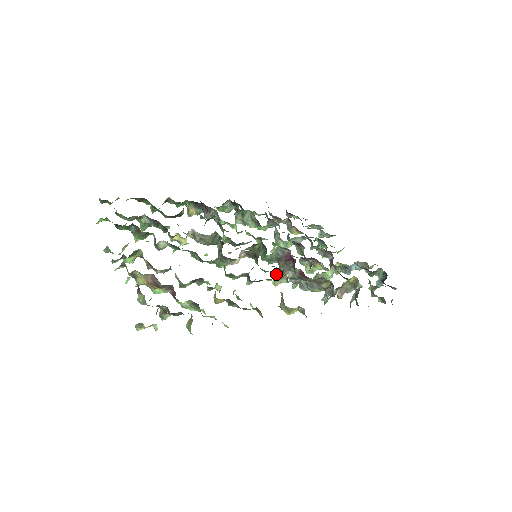
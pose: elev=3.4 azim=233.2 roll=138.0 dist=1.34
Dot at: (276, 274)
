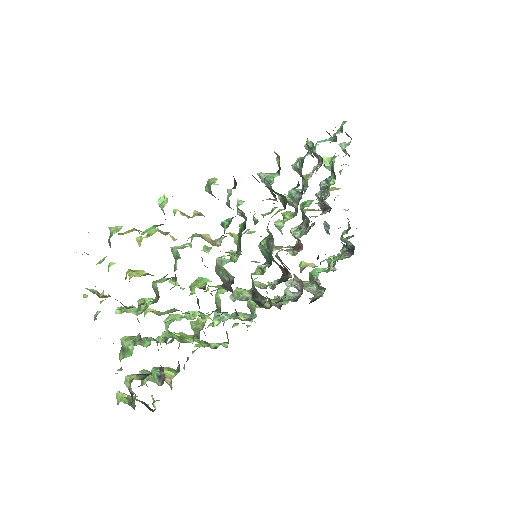
Dot at: occluded
